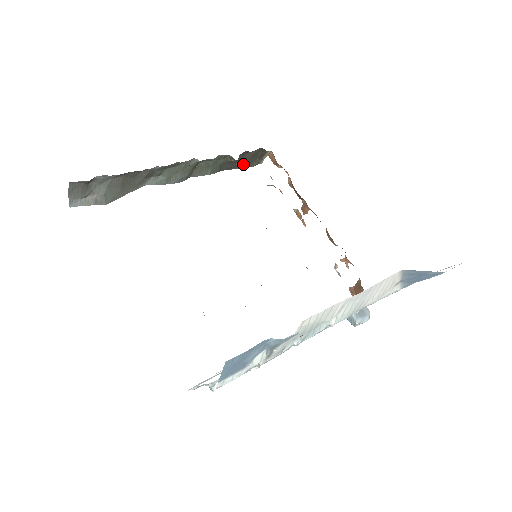
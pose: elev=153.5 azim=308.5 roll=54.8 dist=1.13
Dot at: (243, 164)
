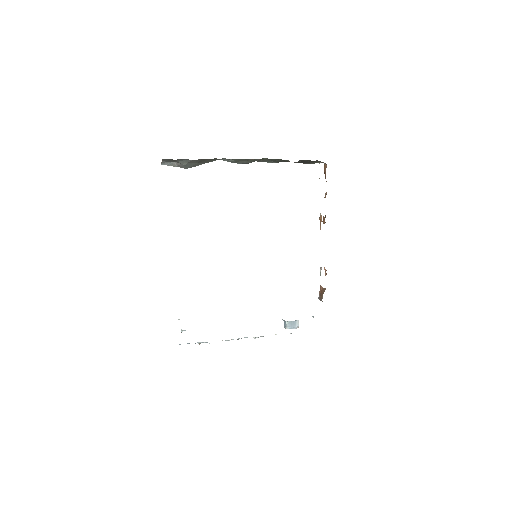
Dot at: (302, 162)
